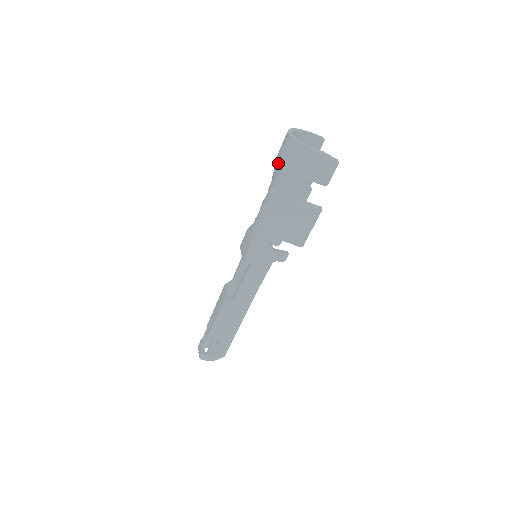
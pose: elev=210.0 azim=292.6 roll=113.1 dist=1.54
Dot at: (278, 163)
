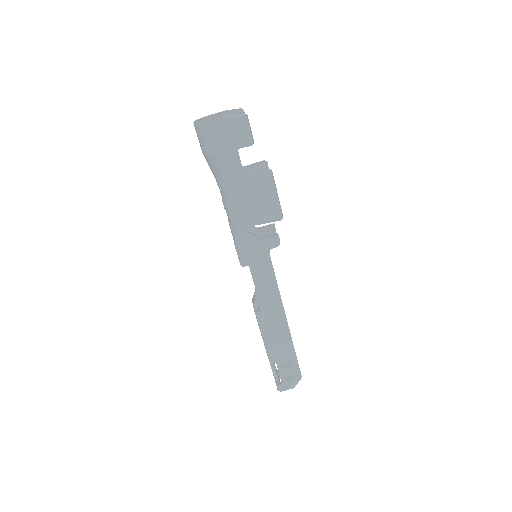
Dot at: (203, 154)
